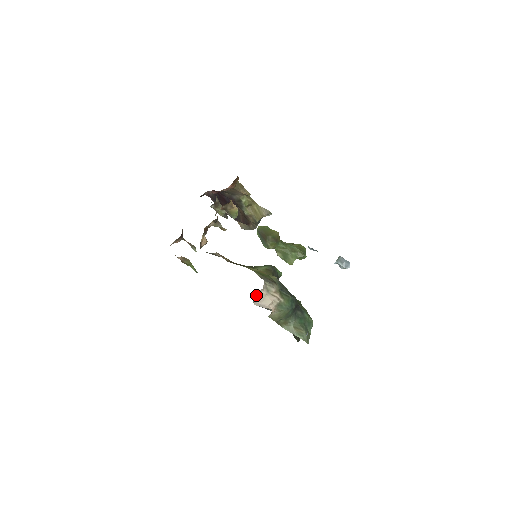
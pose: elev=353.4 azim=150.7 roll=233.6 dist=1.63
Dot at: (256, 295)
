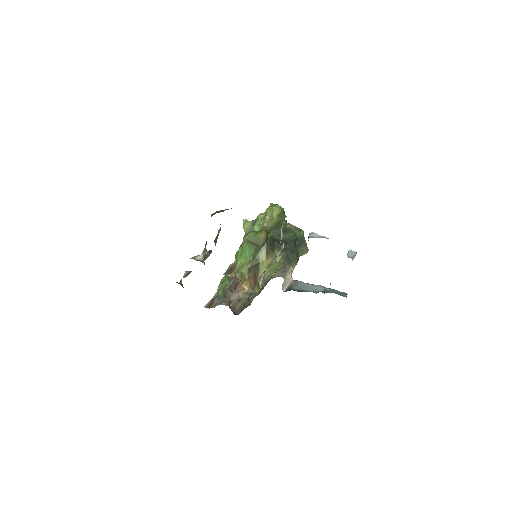
Dot at: (282, 288)
